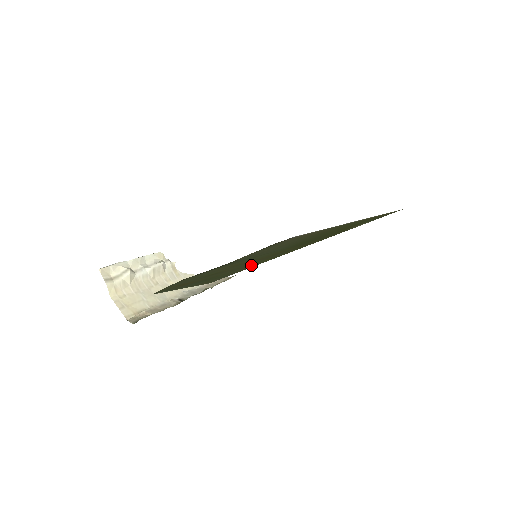
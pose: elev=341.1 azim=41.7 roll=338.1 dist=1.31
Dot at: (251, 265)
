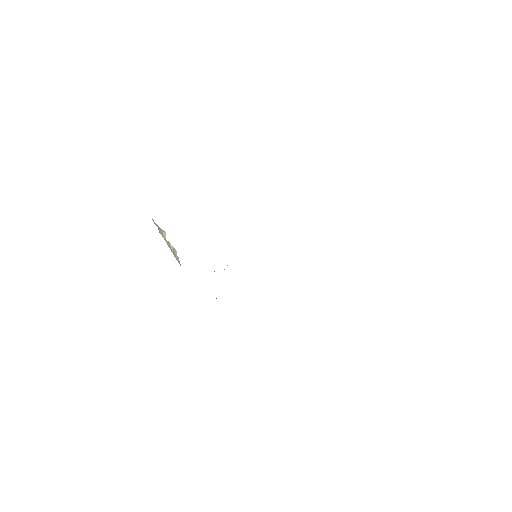
Dot at: occluded
